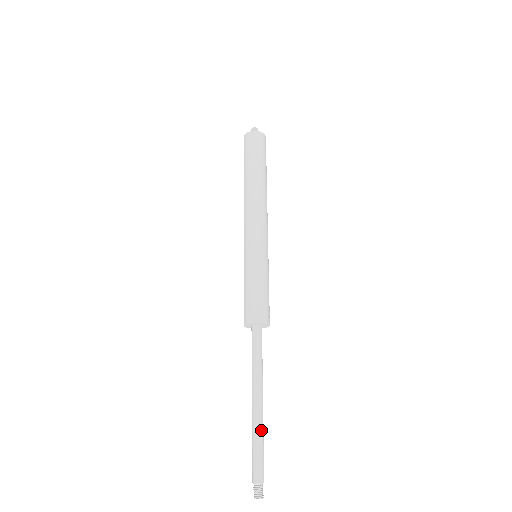
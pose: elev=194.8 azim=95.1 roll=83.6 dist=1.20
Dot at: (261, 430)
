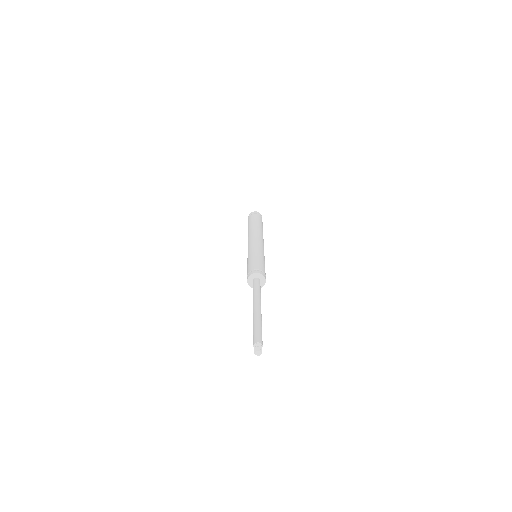
Dot at: (260, 320)
